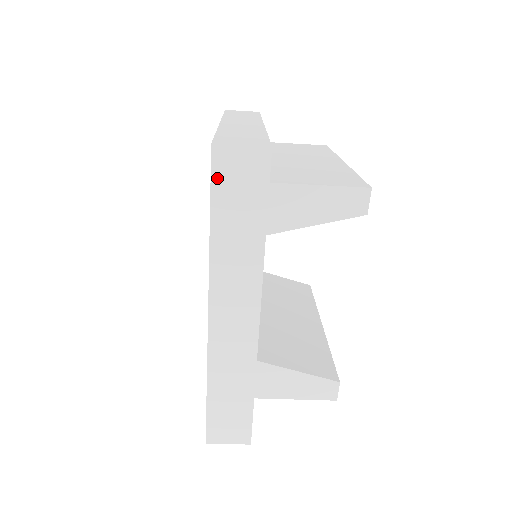
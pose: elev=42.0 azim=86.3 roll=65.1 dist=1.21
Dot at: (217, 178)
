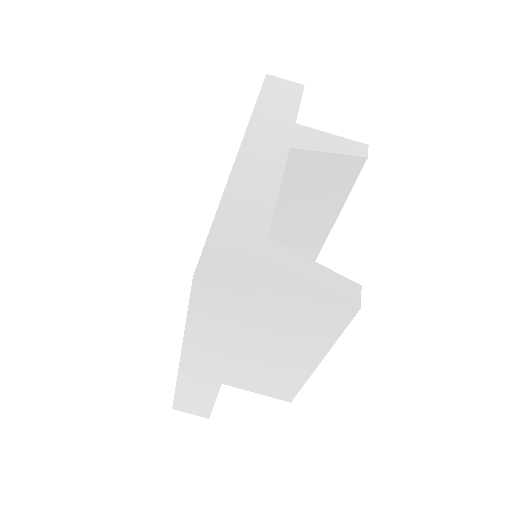
Dot at: (266, 86)
